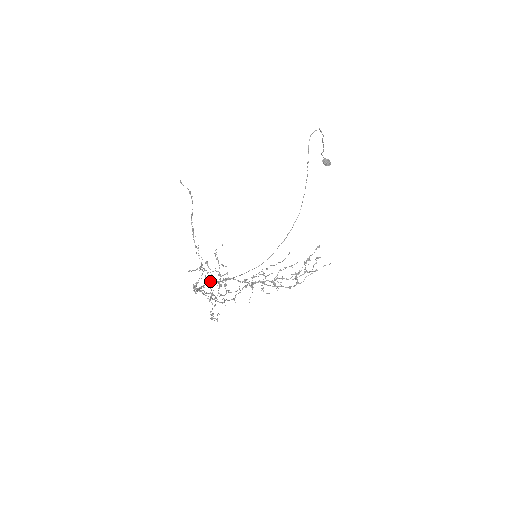
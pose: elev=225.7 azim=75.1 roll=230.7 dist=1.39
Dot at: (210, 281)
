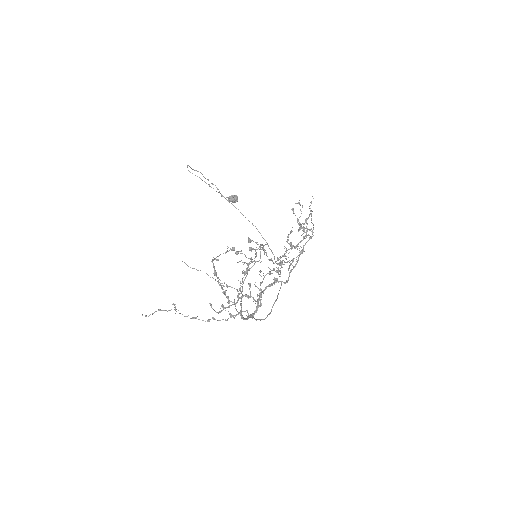
Dot at: (249, 315)
